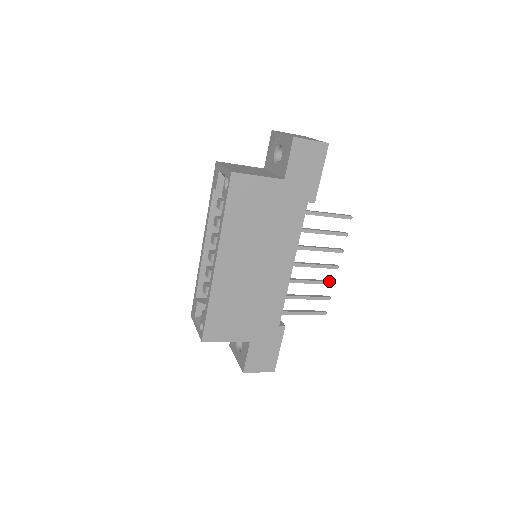
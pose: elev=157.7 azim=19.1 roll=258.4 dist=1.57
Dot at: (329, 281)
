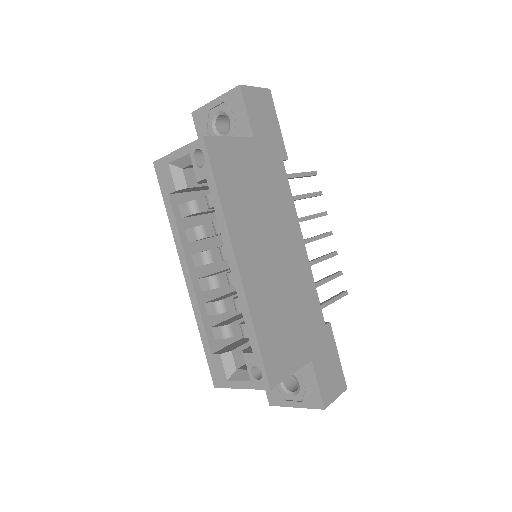
Dot at: (333, 252)
